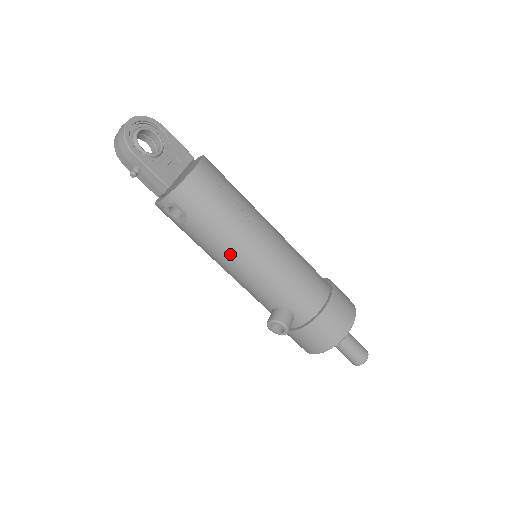
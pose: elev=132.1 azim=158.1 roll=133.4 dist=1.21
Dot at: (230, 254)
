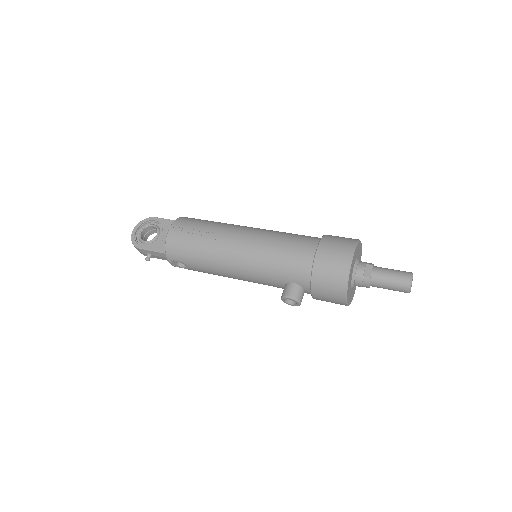
Dot at: (223, 269)
